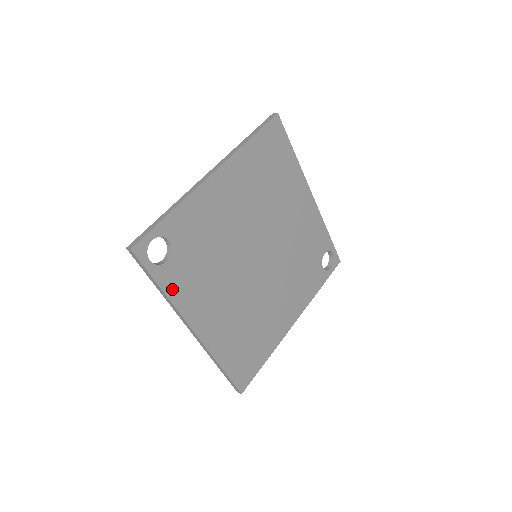
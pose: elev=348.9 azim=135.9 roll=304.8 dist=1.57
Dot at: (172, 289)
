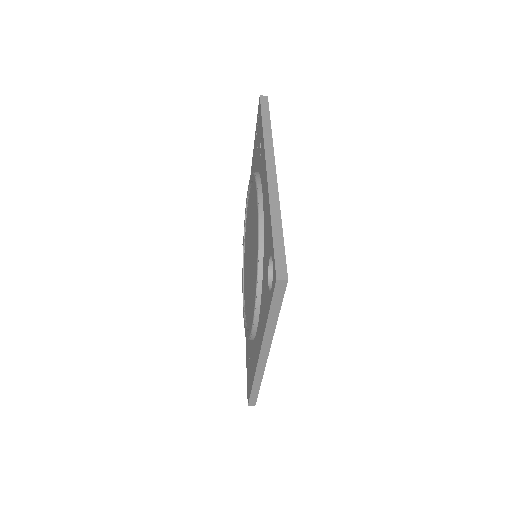
Dot at: occluded
